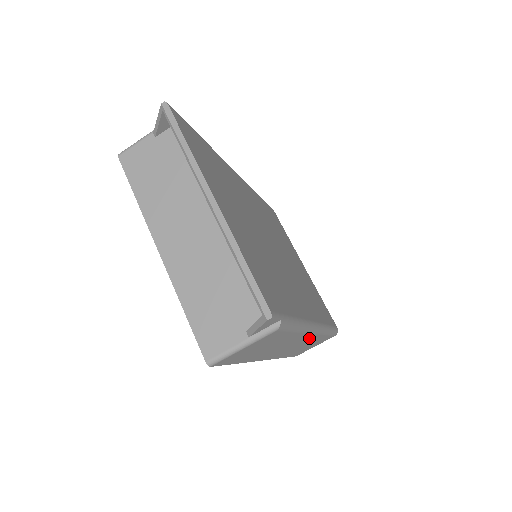
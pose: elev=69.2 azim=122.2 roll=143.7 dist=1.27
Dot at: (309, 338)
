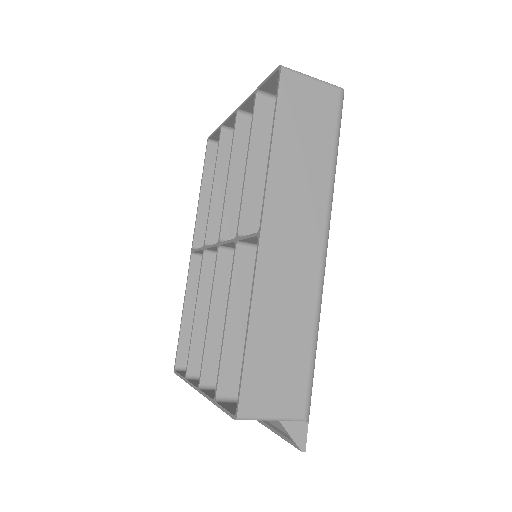
Dot at: occluded
